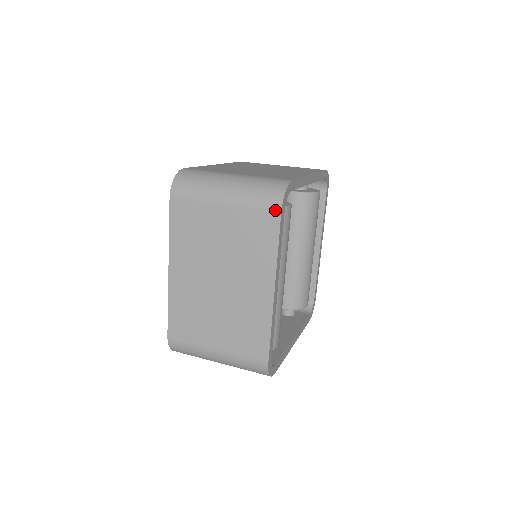
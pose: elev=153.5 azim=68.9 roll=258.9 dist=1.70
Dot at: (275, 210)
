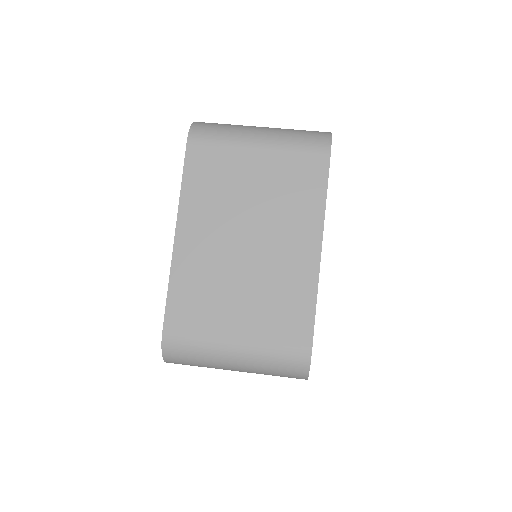
Dot at: occluded
